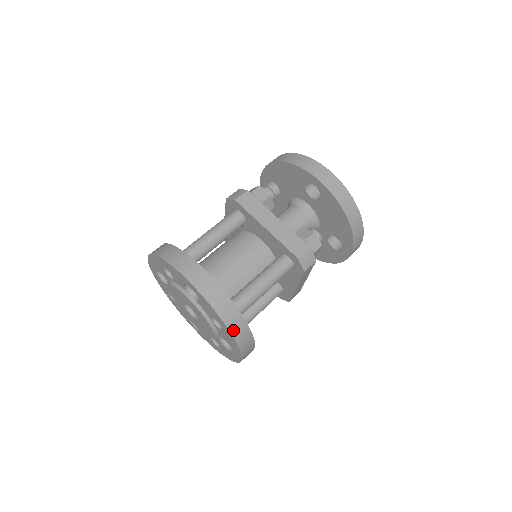
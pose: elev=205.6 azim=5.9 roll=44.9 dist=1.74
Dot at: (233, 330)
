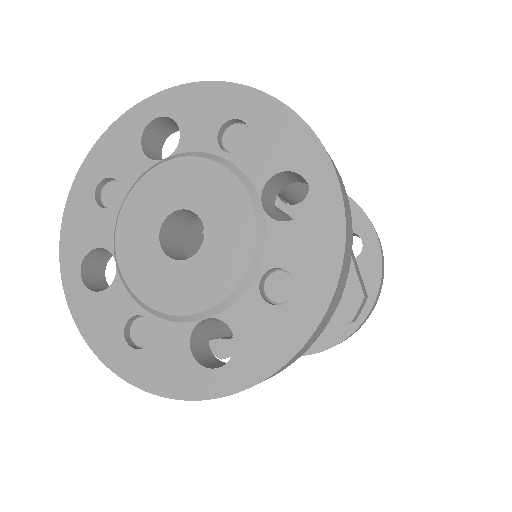
Dot at: (325, 317)
